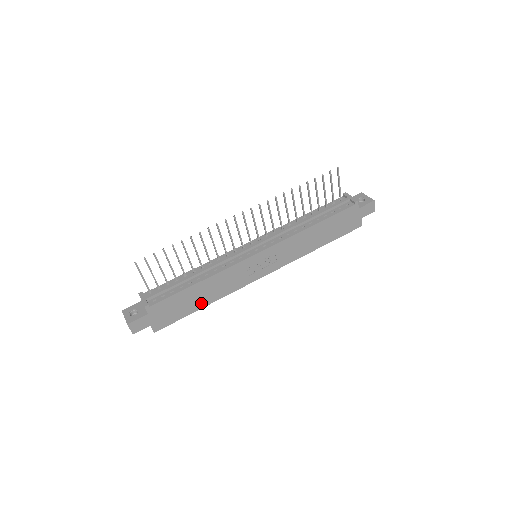
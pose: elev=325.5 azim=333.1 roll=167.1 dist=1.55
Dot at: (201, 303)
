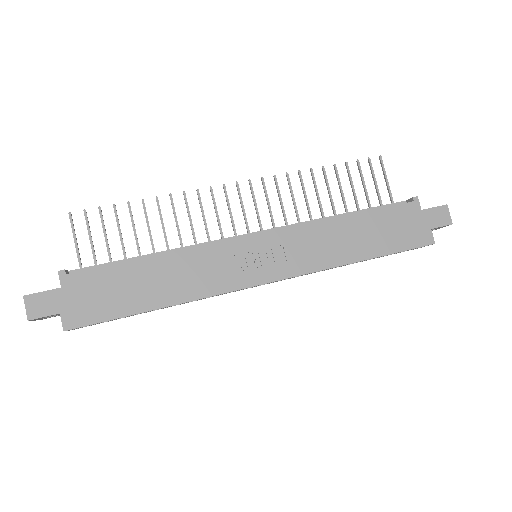
Dot at: (152, 299)
